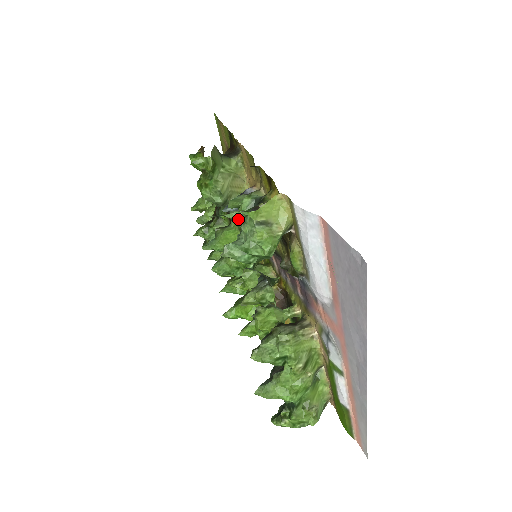
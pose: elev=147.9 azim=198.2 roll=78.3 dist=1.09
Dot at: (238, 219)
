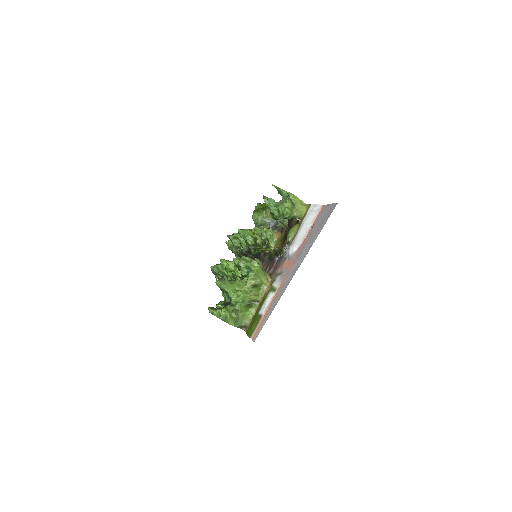
Dot at: (283, 194)
